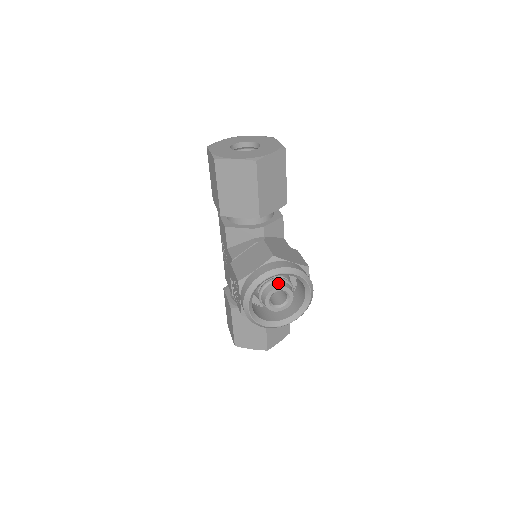
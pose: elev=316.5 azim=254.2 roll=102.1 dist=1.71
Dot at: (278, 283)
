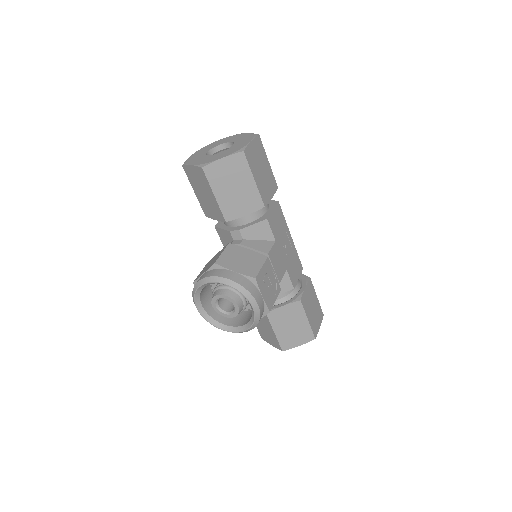
Dot at: (222, 290)
